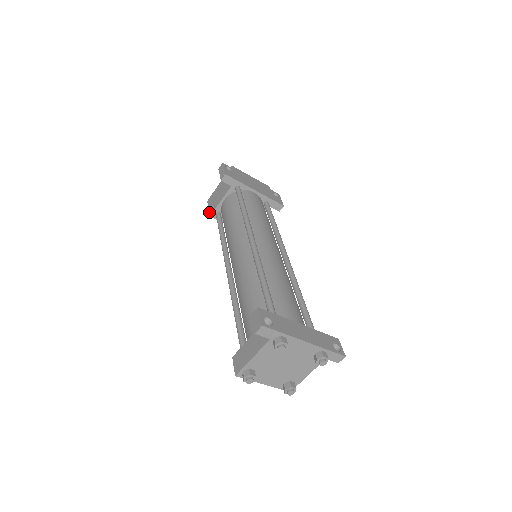
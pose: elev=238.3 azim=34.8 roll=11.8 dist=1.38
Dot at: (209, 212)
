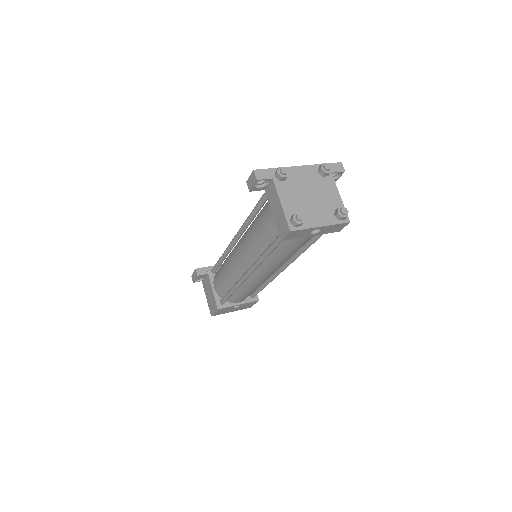
Dot at: (215, 310)
